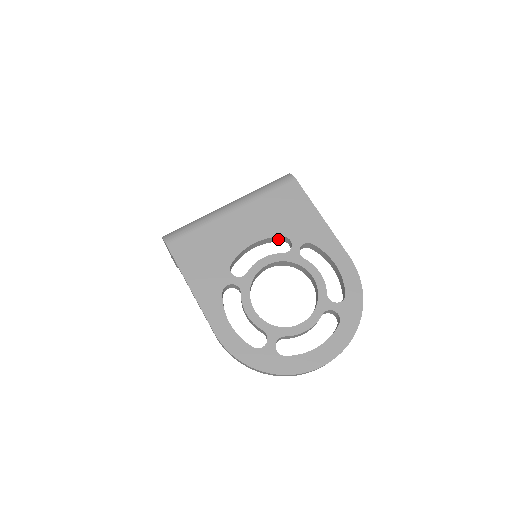
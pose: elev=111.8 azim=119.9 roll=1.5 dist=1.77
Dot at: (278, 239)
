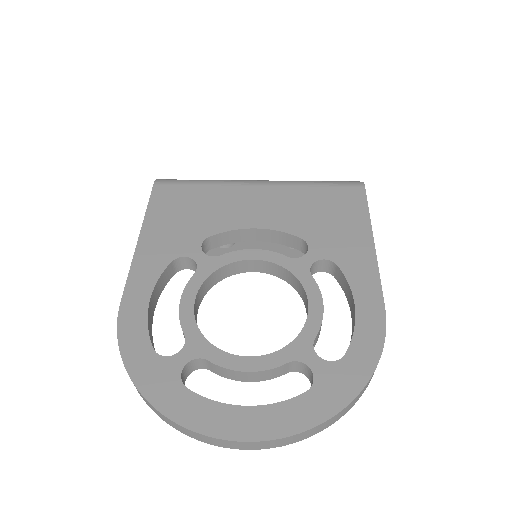
Dot at: (295, 242)
